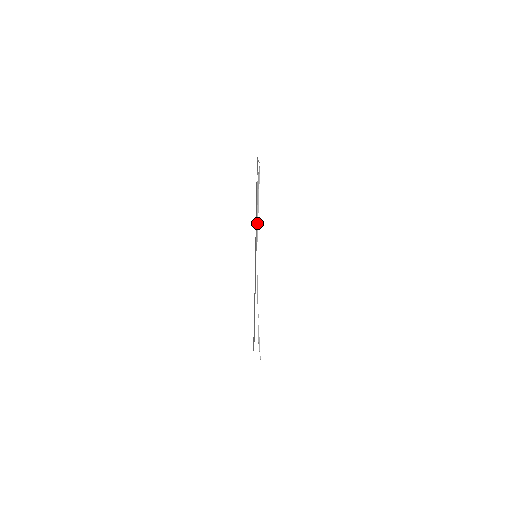
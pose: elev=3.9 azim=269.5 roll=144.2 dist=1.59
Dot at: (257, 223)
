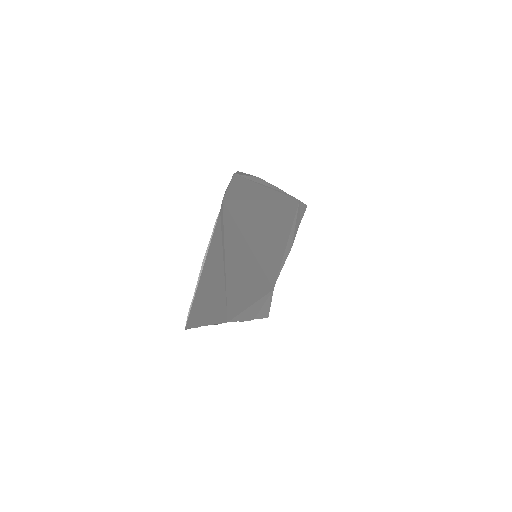
Dot at: (213, 324)
